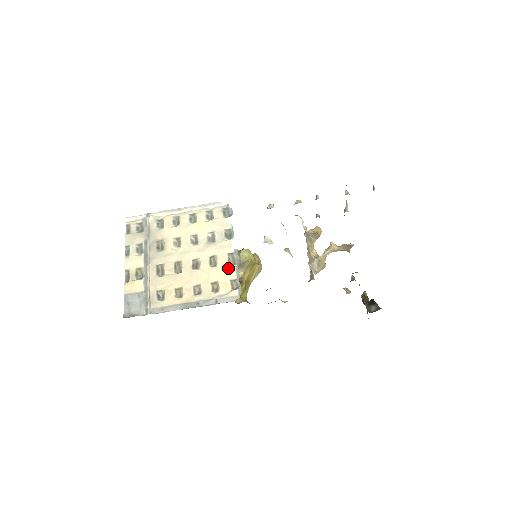
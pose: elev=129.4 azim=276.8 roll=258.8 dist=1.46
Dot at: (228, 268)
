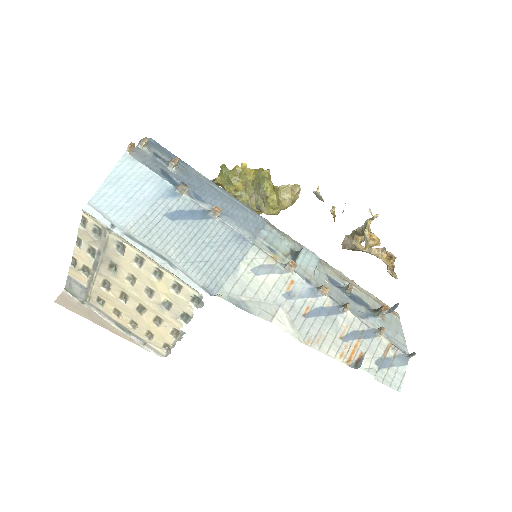
Dot at: (167, 336)
